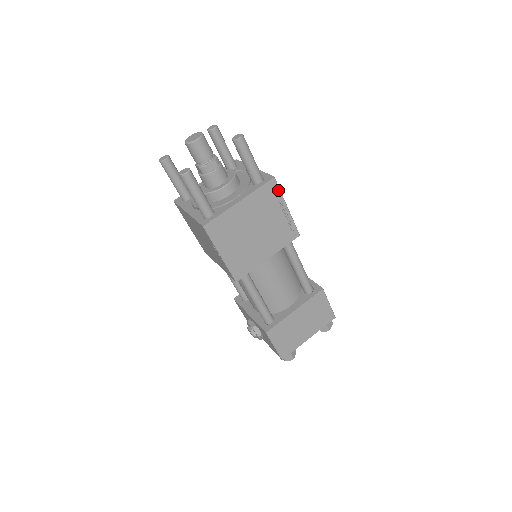
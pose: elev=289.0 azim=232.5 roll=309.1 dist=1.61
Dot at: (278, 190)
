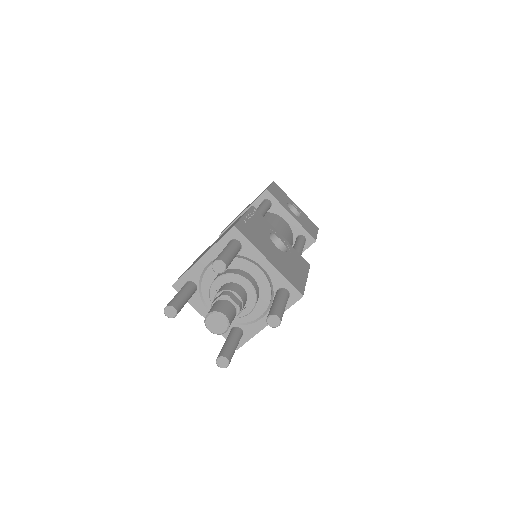
Dot at: occluded
